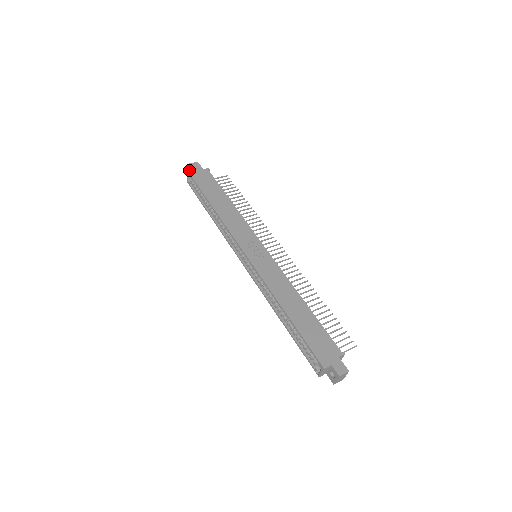
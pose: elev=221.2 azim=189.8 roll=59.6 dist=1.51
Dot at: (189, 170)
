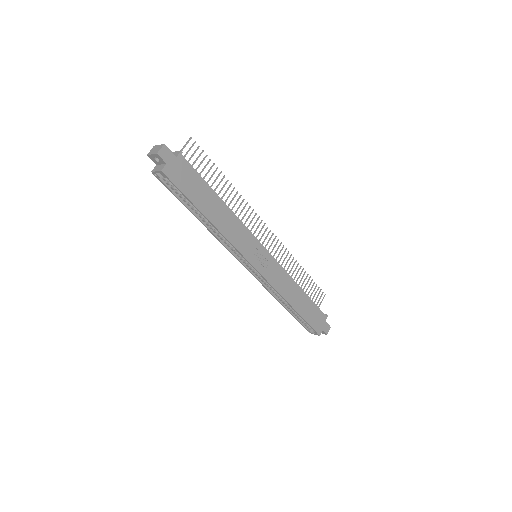
Dot at: (163, 169)
